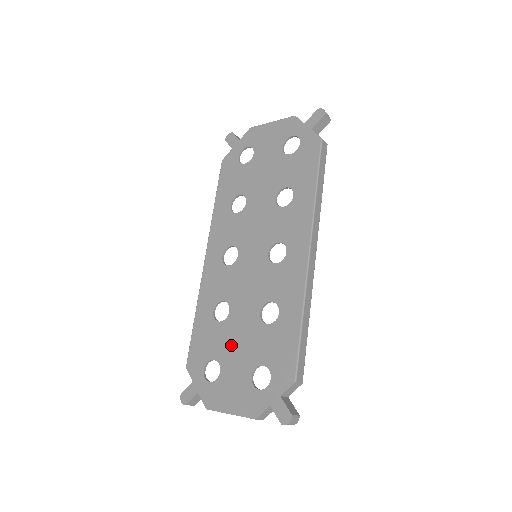
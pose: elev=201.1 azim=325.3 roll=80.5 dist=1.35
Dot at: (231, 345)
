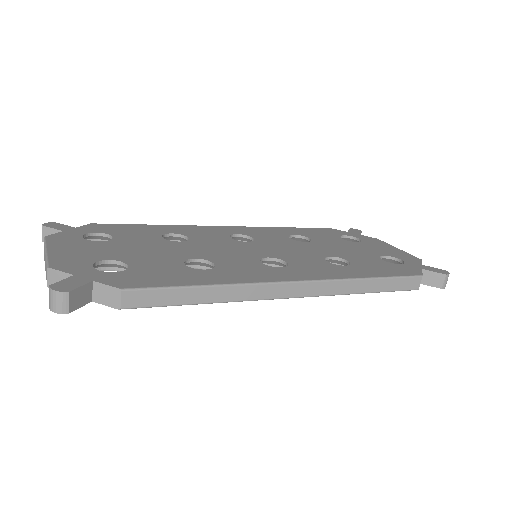
Dot at: (139, 245)
